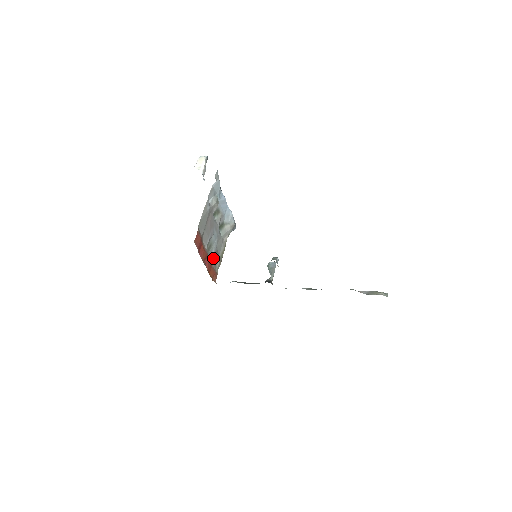
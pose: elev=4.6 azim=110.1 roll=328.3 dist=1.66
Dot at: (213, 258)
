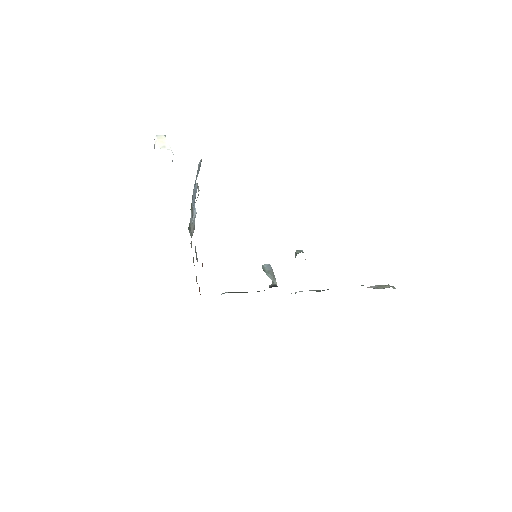
Dot at: occluded
